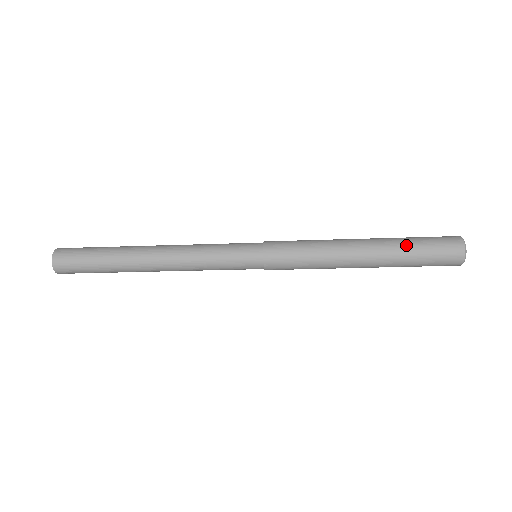
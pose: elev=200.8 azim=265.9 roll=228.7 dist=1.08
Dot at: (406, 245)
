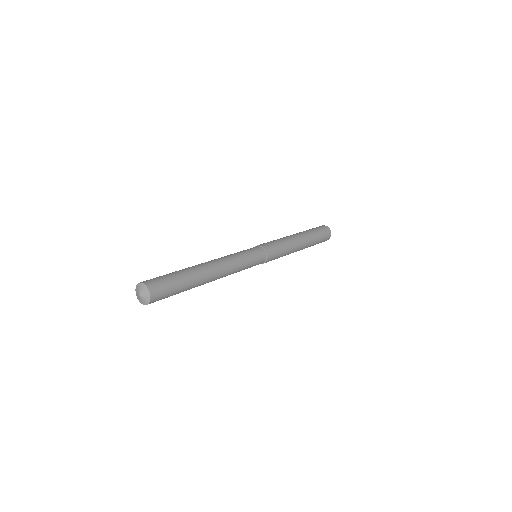
Dot at: (315, 241)
